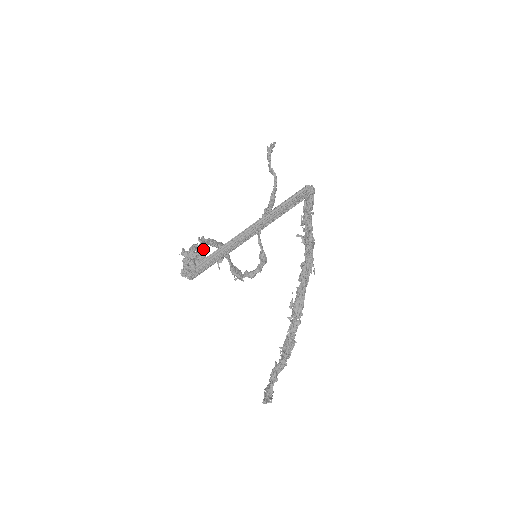
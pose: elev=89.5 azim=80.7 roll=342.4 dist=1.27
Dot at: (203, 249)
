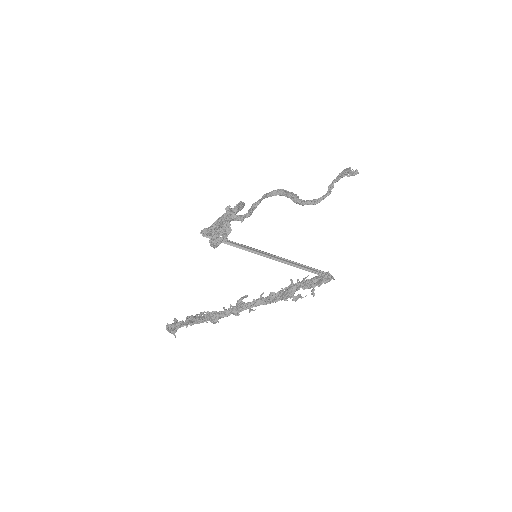
Dot at: (232, 216)
